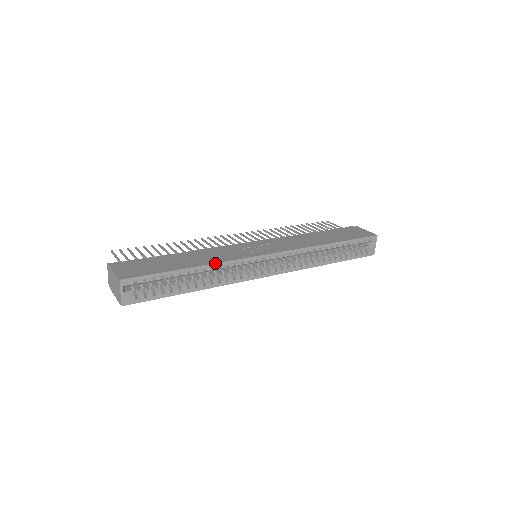
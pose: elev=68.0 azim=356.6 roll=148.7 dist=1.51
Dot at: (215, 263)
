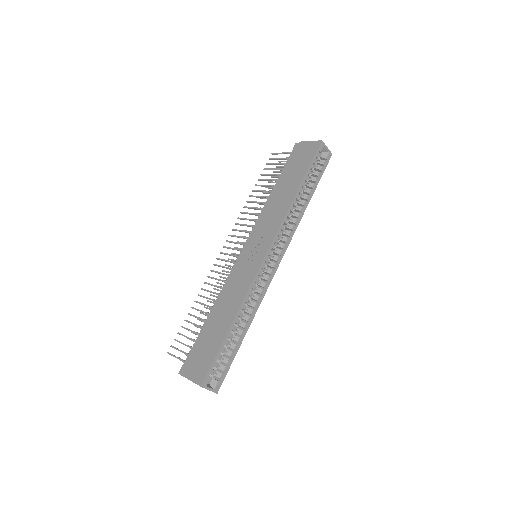
Dot at: (240, 306)
